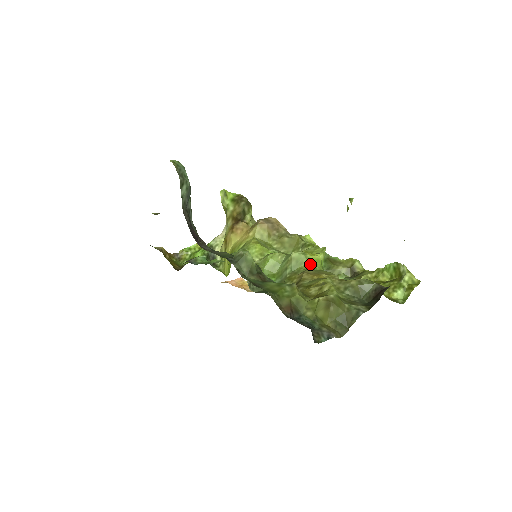
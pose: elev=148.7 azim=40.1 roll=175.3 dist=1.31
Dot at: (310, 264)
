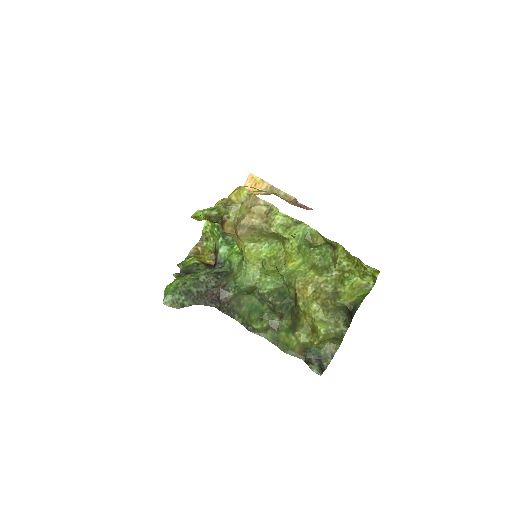
Dot at: (296, 272)
